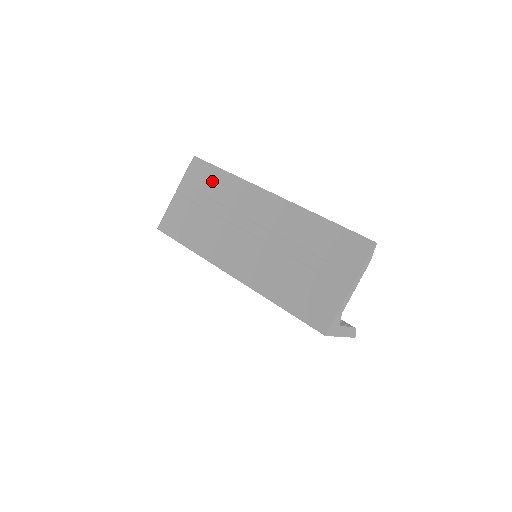
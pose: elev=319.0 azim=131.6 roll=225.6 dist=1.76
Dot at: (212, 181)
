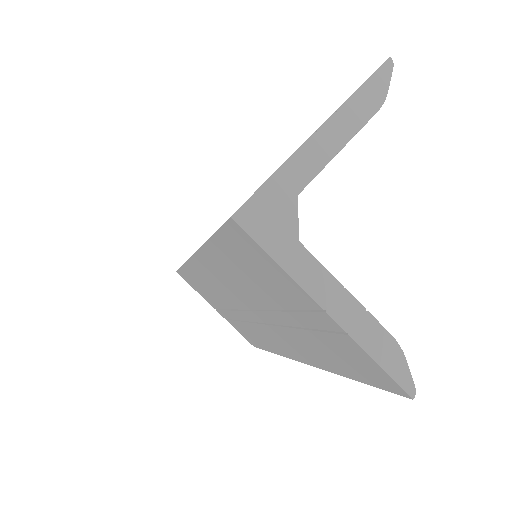
Dot at: occluded
